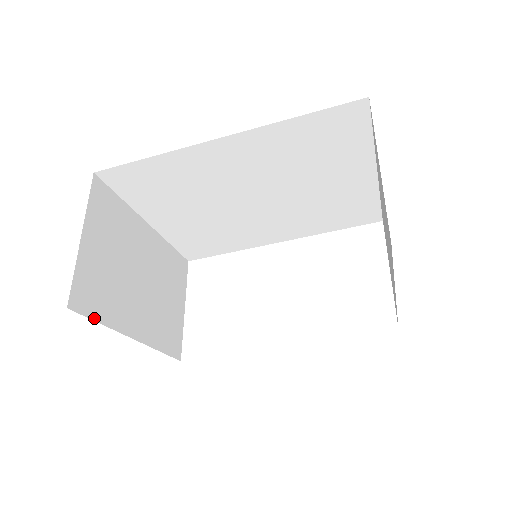
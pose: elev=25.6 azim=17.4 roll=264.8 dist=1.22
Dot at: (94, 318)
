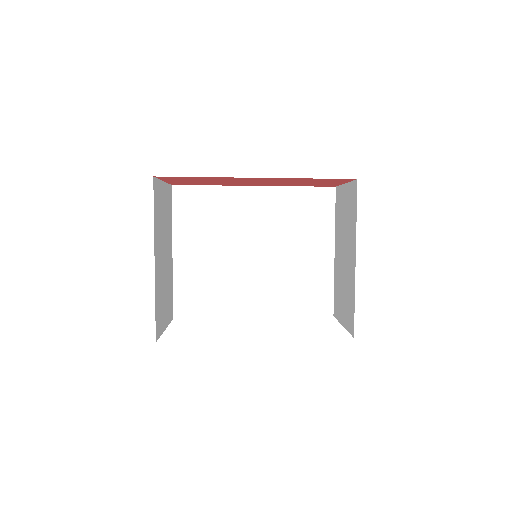
Dot at: (154, 206)
